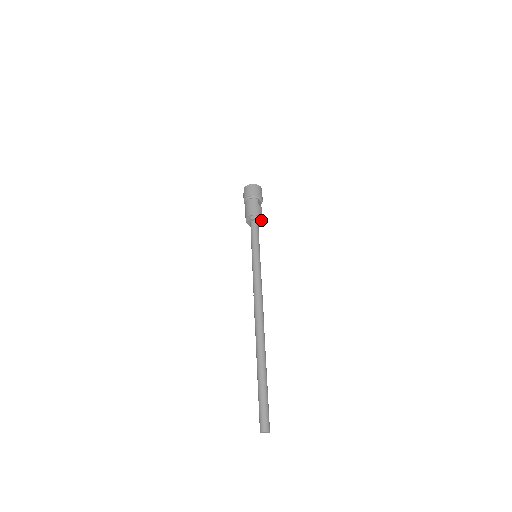
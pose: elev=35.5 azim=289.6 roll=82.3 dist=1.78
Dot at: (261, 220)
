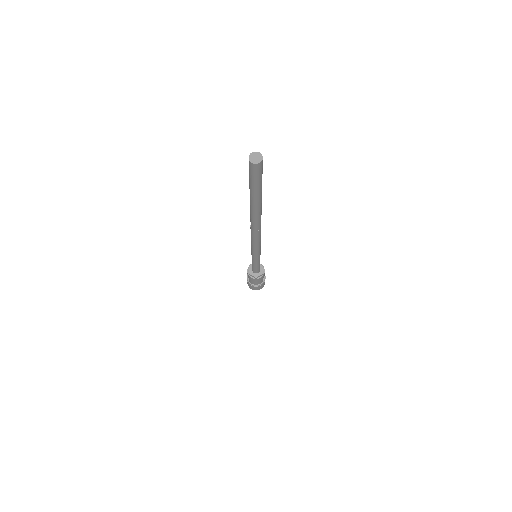
Dot at: (263, 271)
